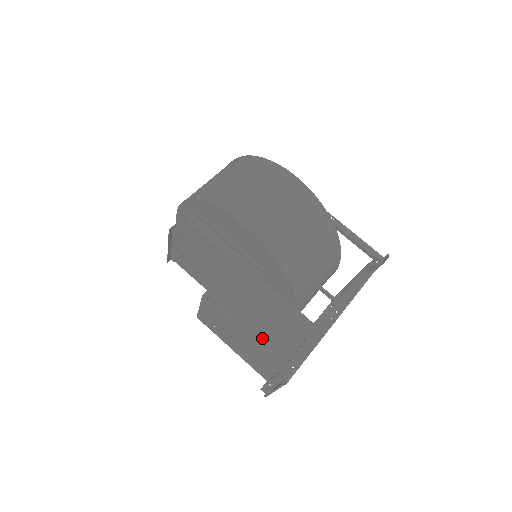
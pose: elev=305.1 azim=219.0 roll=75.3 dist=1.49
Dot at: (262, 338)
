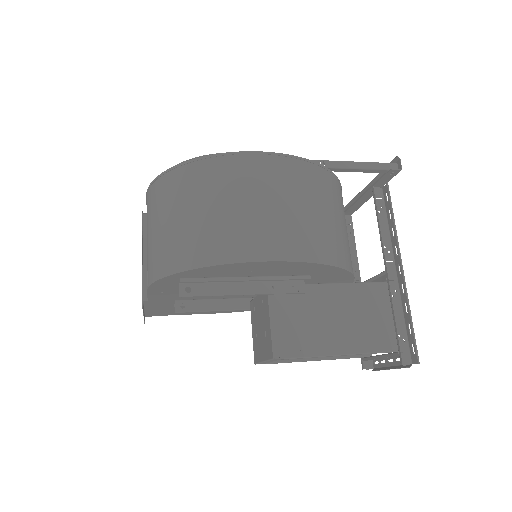
Dot at: (358, 342)
